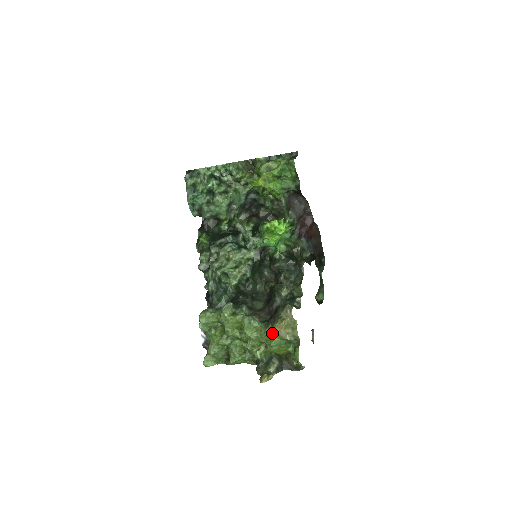
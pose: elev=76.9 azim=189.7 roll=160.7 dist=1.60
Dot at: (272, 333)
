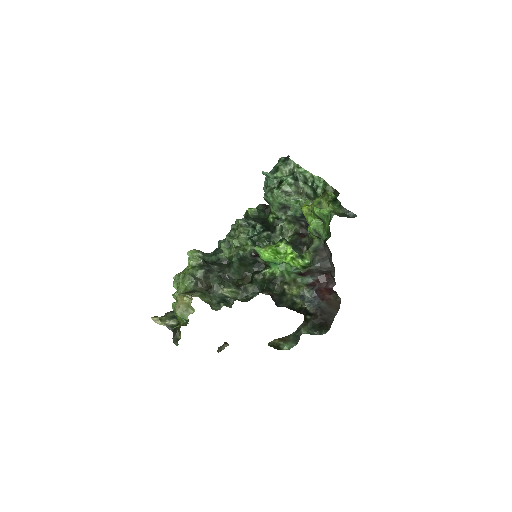
Dot at: occluded
